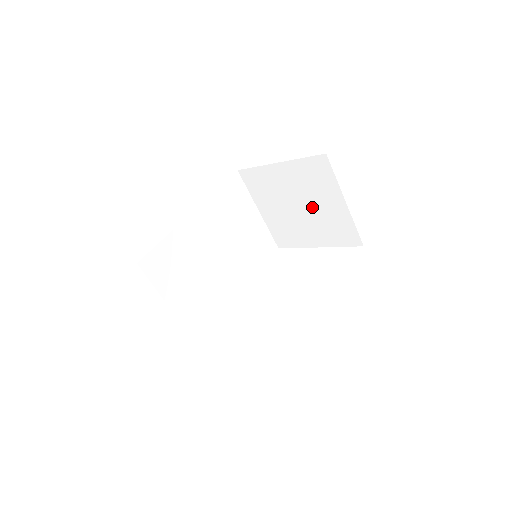
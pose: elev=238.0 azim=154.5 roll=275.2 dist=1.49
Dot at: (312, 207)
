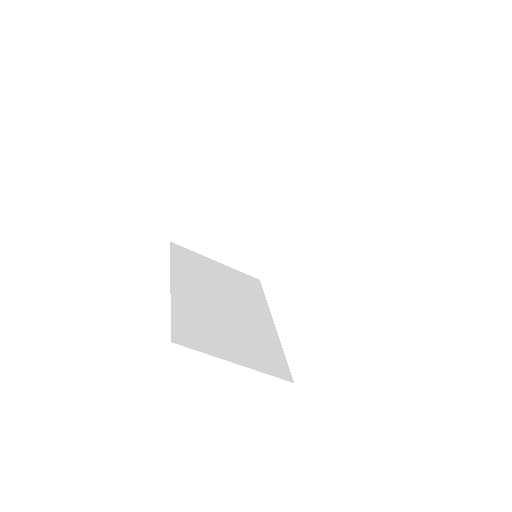
Dot at: (251, 204)
